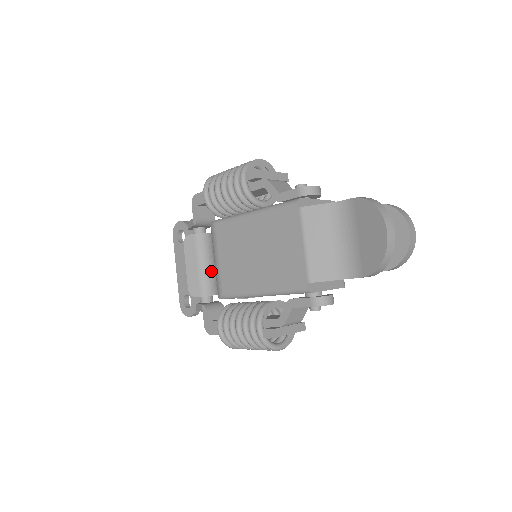
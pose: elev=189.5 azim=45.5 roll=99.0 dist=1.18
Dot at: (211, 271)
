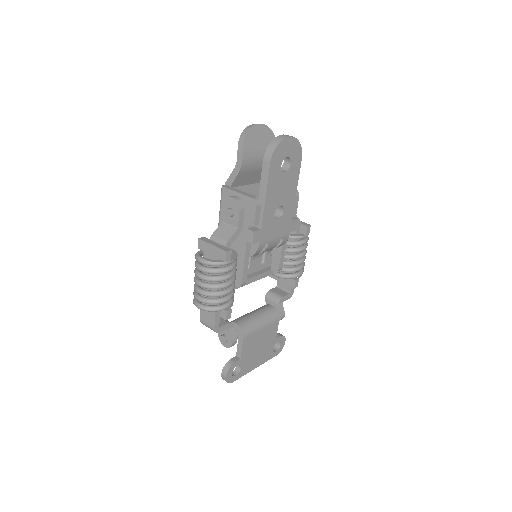
Dot at: (249, 316)
